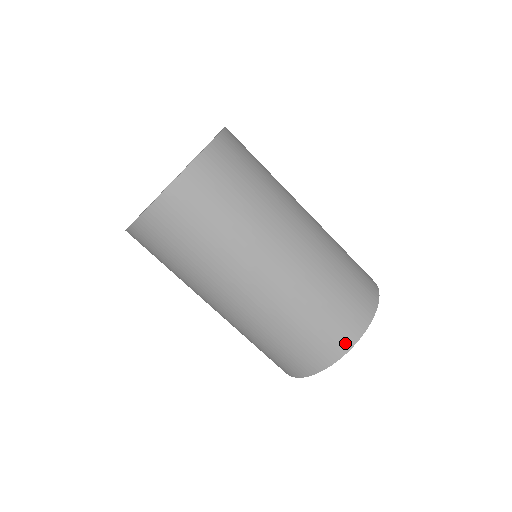
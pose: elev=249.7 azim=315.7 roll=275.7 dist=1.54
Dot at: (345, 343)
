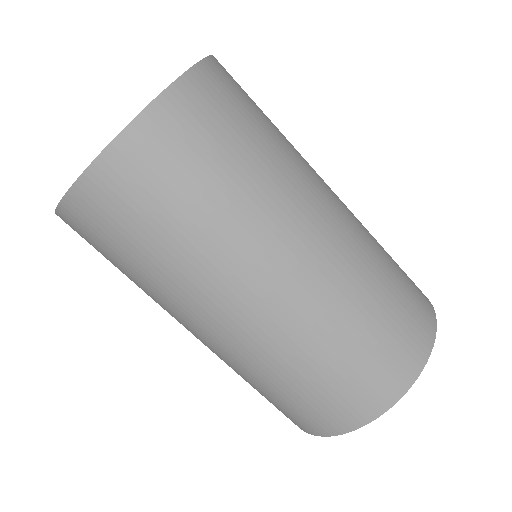
Dot at: (429, 308)
